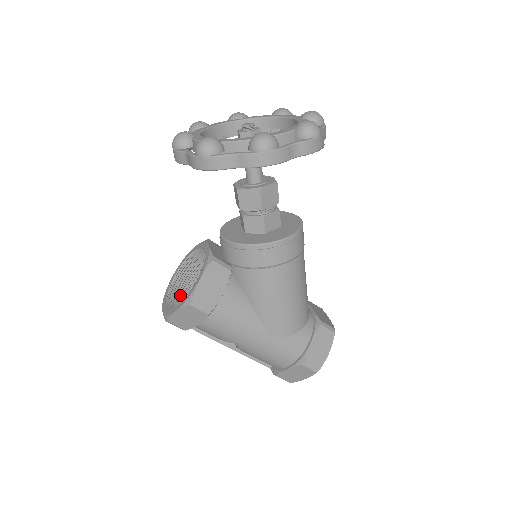
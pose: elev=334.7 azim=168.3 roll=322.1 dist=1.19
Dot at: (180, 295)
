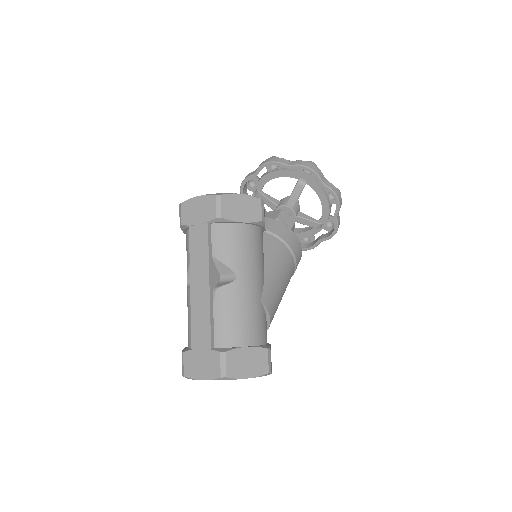
Dot at: occluded
